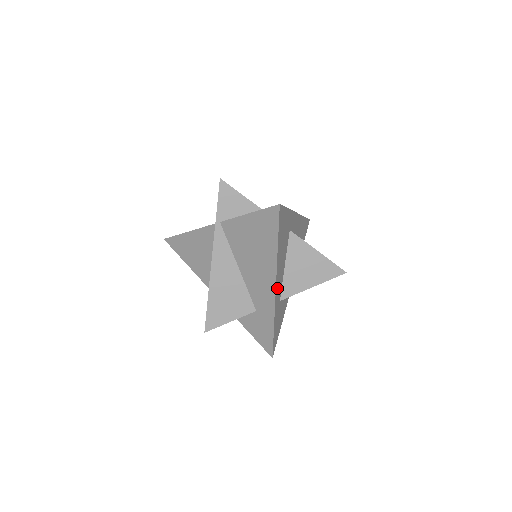
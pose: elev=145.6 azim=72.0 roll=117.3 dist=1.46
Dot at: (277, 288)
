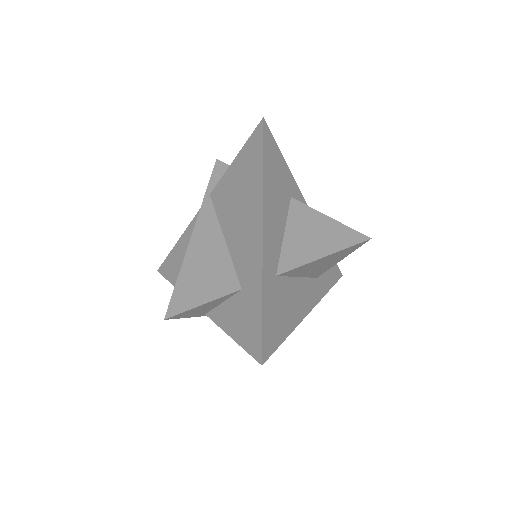
Dot at: (267, 238)
